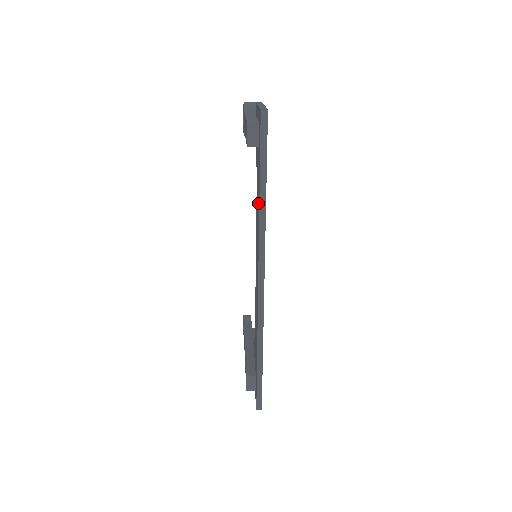
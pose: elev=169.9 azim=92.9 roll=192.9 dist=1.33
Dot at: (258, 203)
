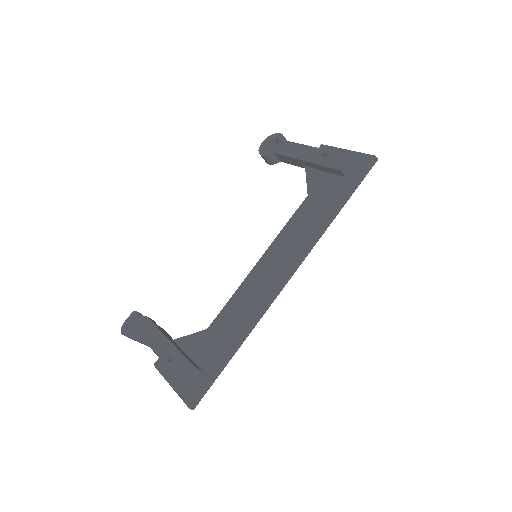
Dot at: (321, 215)
